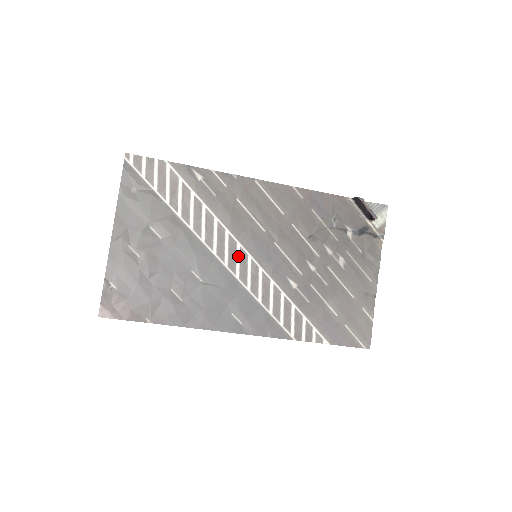
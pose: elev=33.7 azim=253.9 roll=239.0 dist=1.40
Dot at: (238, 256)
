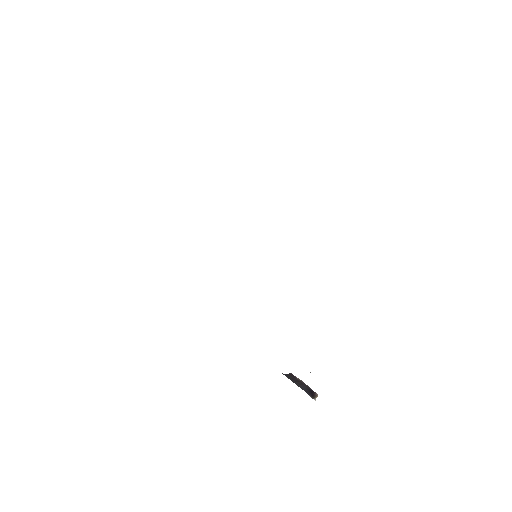
Dot at: occluded
